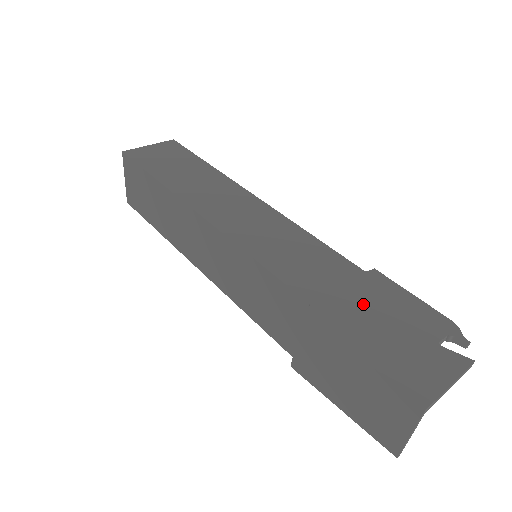
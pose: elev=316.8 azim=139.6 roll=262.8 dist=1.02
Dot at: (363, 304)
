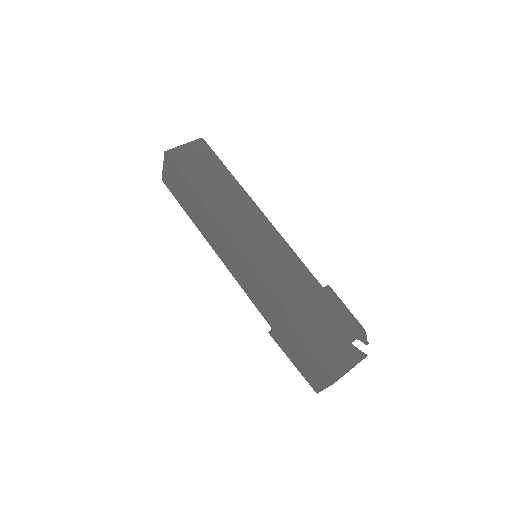
Dot at: (317, 313)
